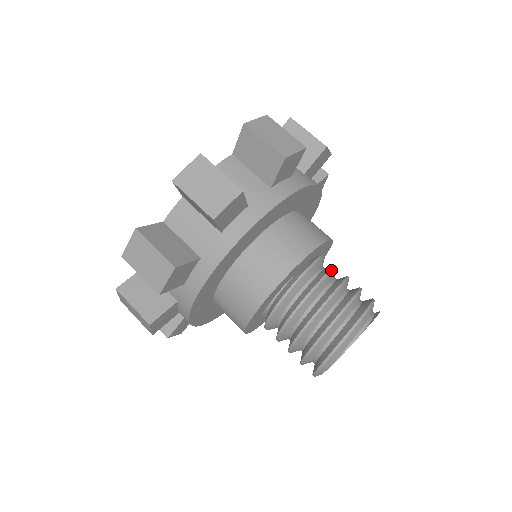
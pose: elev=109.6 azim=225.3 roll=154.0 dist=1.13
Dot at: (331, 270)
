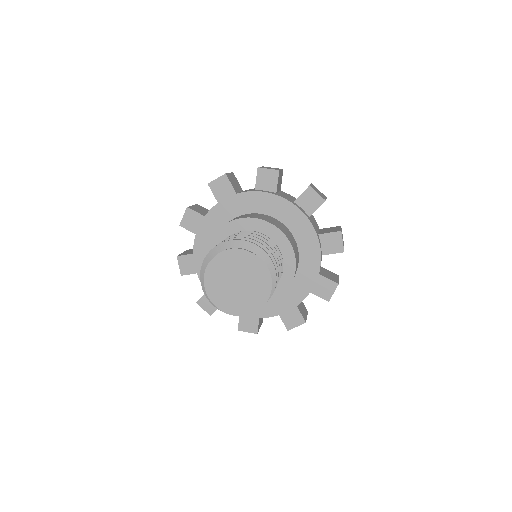
Dot at: occluded
